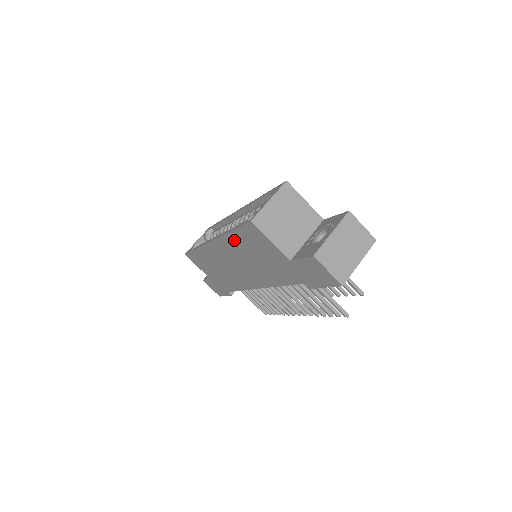
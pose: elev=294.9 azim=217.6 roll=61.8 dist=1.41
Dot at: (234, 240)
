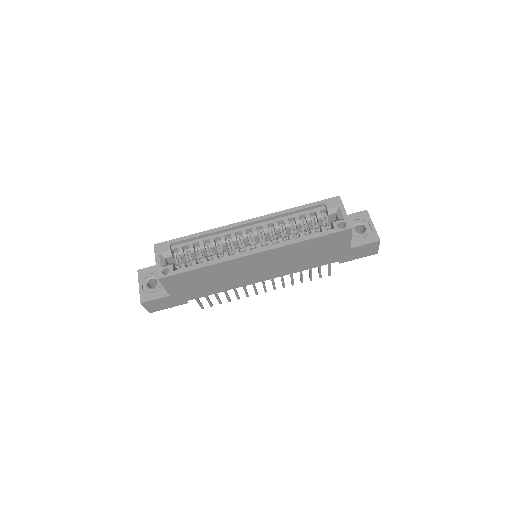
Dot at: (303, 245)
